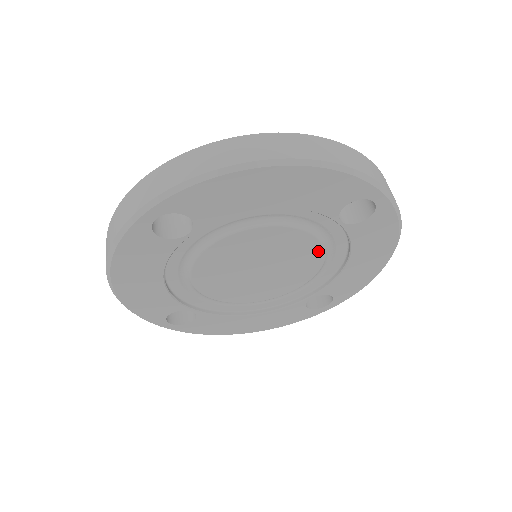
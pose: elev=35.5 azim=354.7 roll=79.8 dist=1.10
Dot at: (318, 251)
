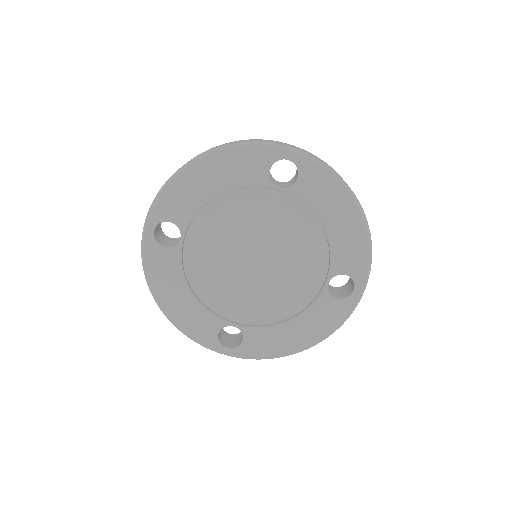
Dot at: (291, 290)
